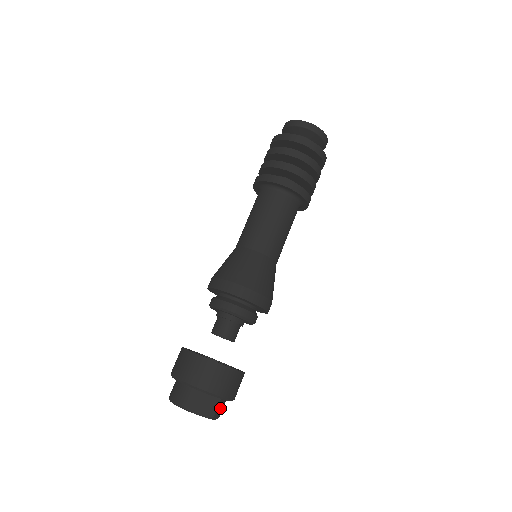
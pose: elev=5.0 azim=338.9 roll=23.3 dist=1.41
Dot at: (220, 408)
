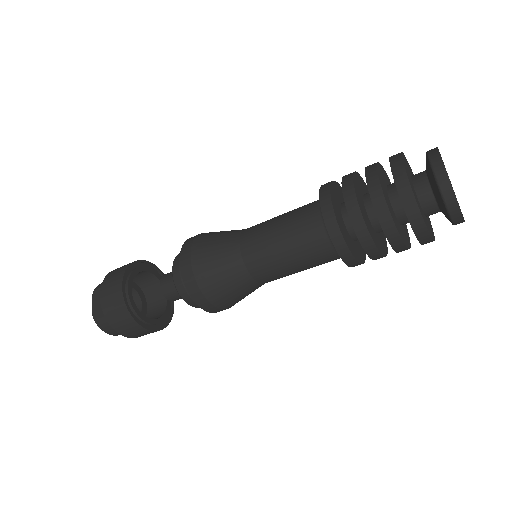
Dot at: (105, 322)
